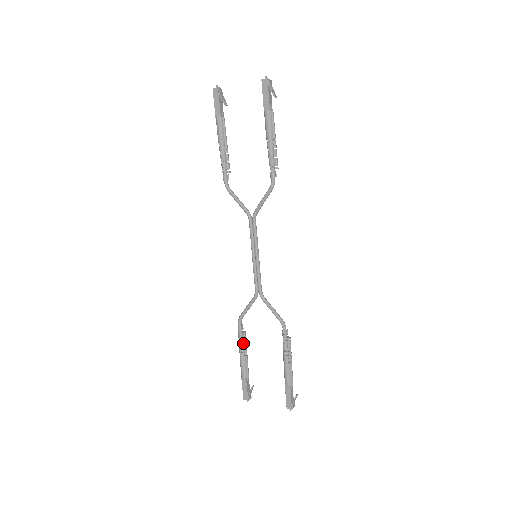
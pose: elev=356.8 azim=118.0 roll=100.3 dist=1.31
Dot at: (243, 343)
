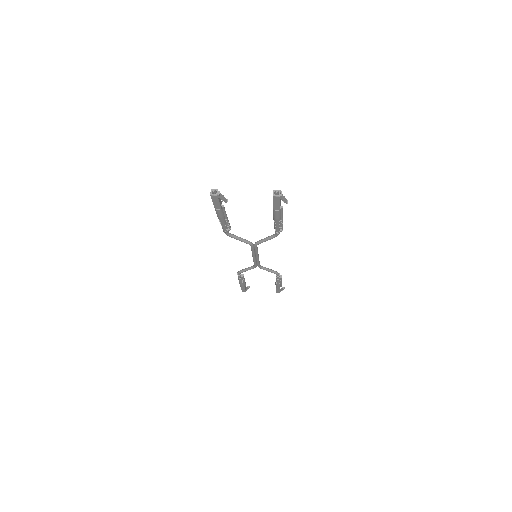
Dot at: (242, 279)
